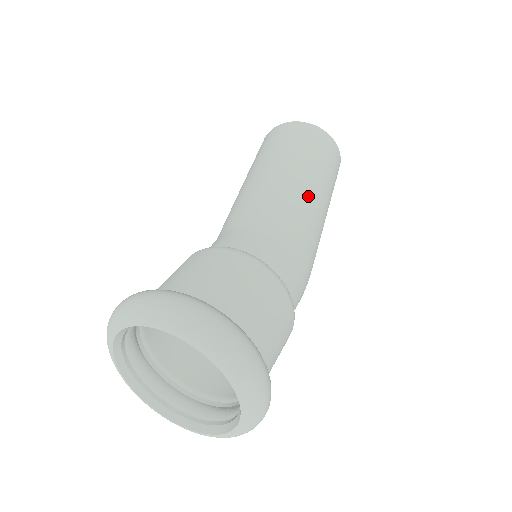
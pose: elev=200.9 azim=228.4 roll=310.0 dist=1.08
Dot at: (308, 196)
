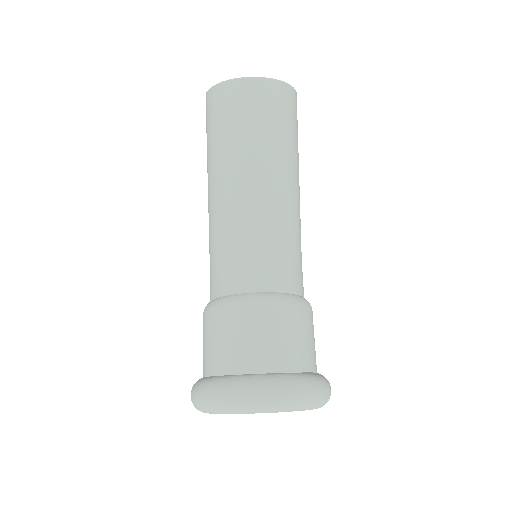
Dot at: (299, 195)
